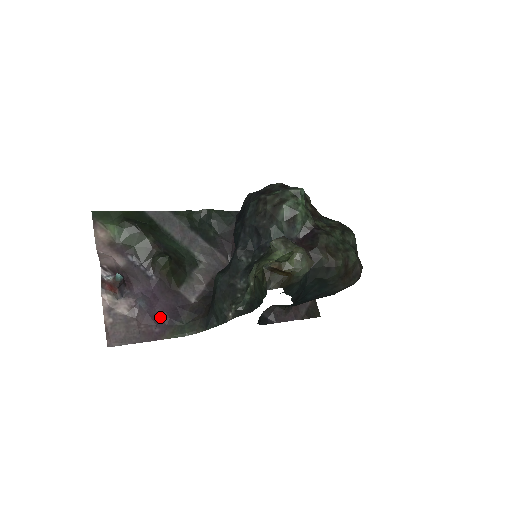
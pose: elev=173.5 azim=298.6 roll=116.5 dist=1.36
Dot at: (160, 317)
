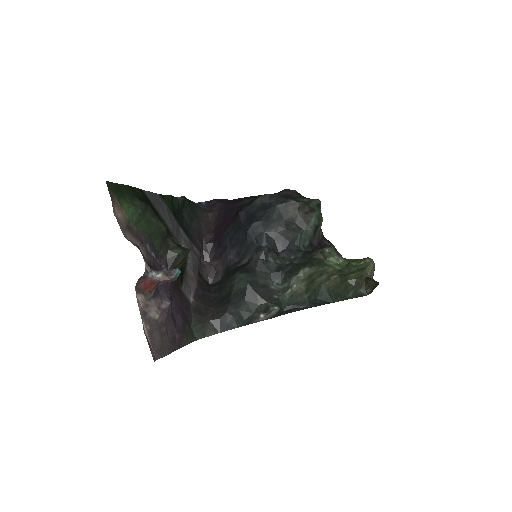
Dot at: (176, 320)
